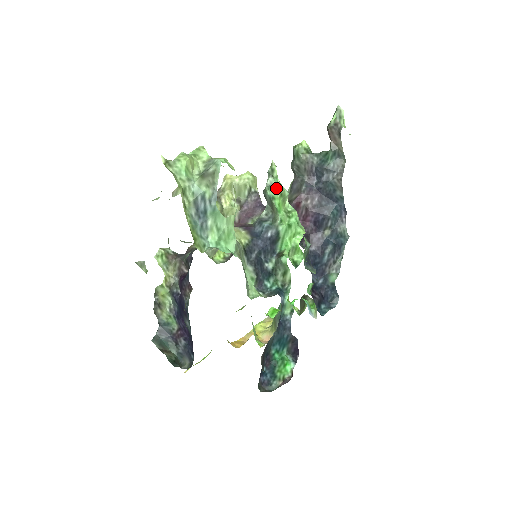
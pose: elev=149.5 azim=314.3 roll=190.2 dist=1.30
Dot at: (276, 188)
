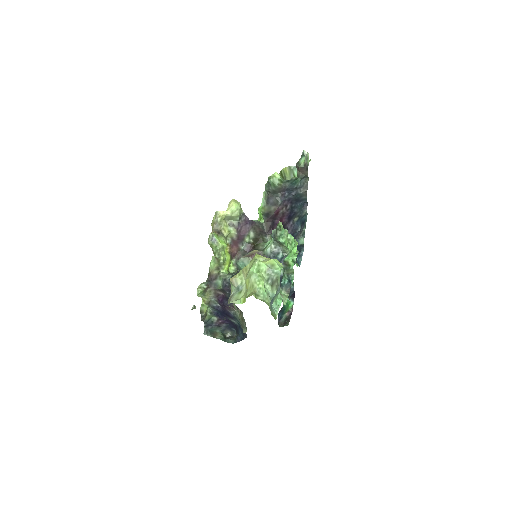
Dot at: (283, 235)
